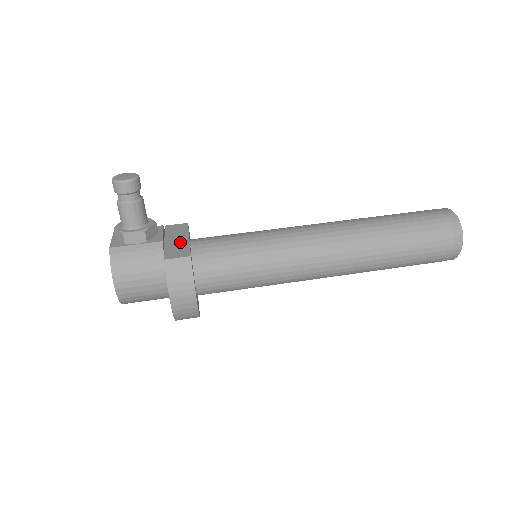
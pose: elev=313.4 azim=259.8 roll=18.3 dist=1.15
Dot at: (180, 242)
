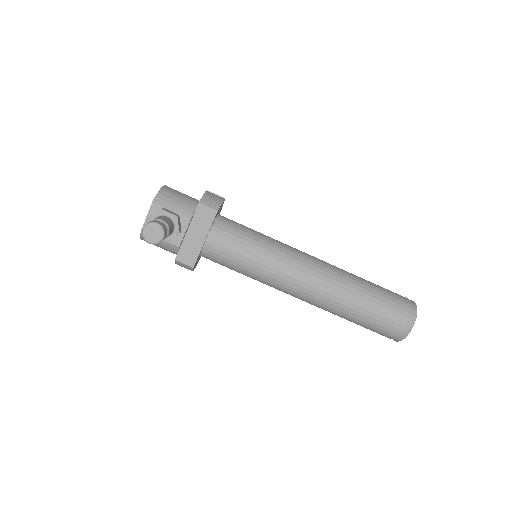
Dot at: (196, 242)
